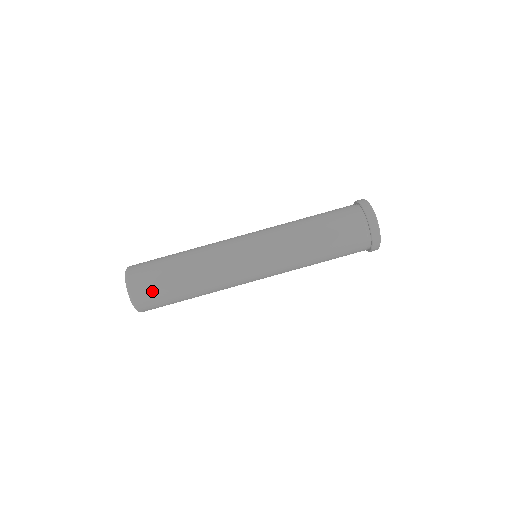
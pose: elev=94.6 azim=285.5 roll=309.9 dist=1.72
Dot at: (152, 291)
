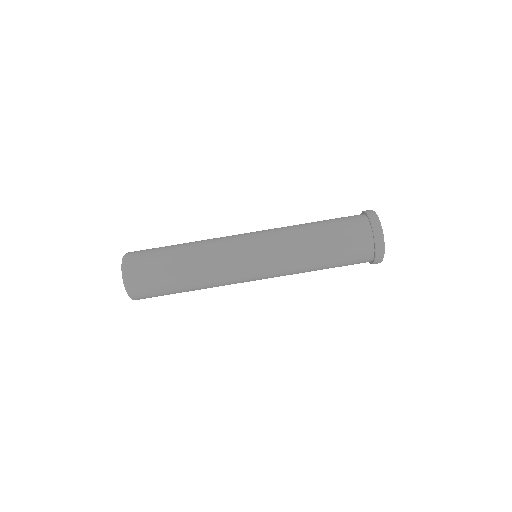
Dot at: (145, 265)
